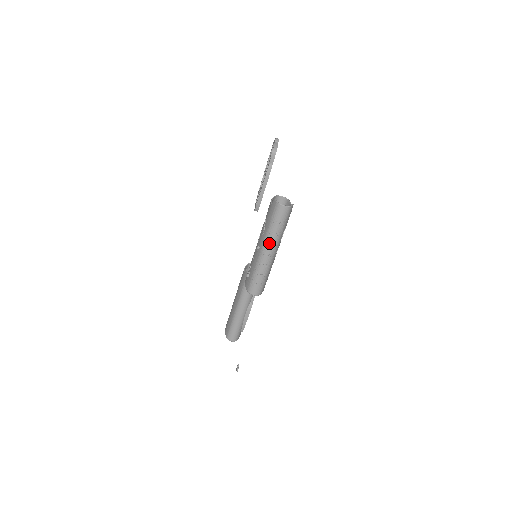
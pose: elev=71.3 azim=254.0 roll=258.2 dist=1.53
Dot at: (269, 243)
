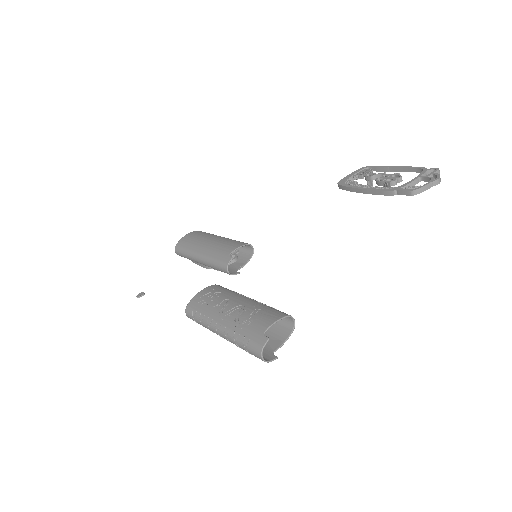
Dot at: (227, 337)
